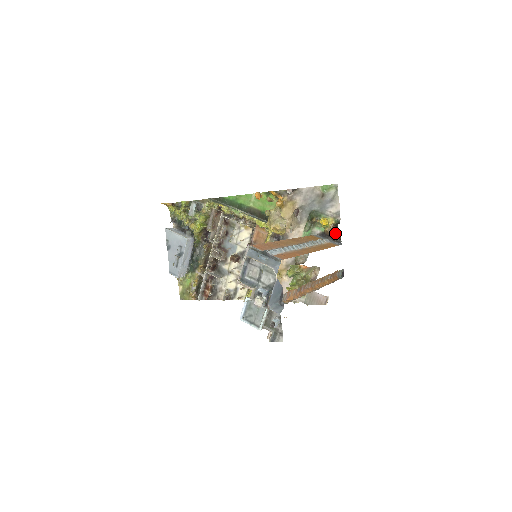
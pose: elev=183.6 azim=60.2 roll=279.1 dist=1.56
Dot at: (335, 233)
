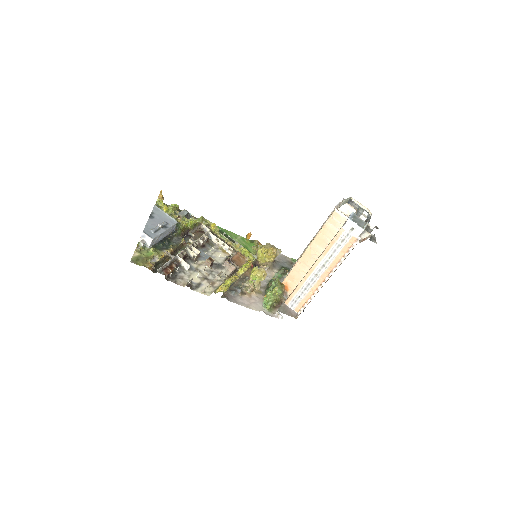
Dot at: occluded
